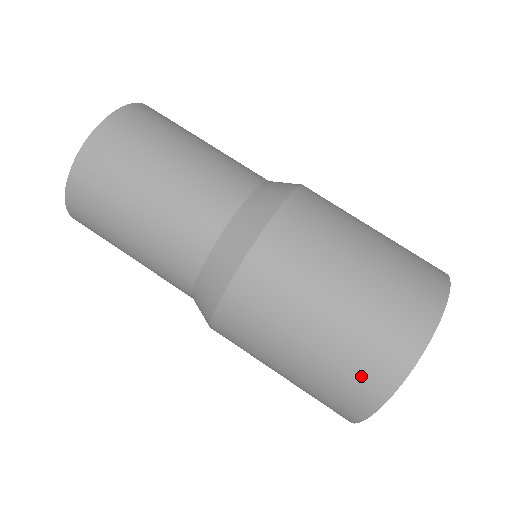
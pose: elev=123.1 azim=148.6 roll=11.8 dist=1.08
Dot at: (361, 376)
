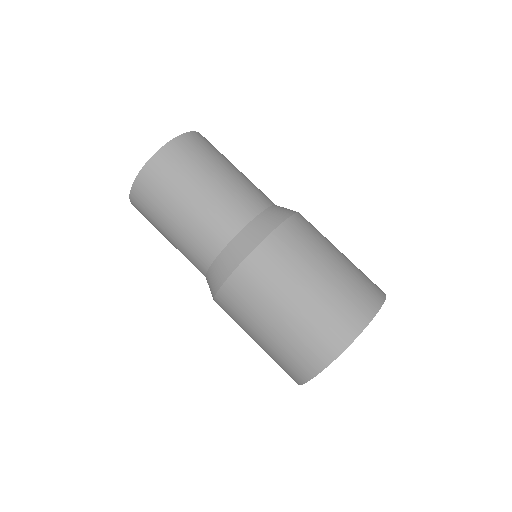
Dot at: (289, 367)
